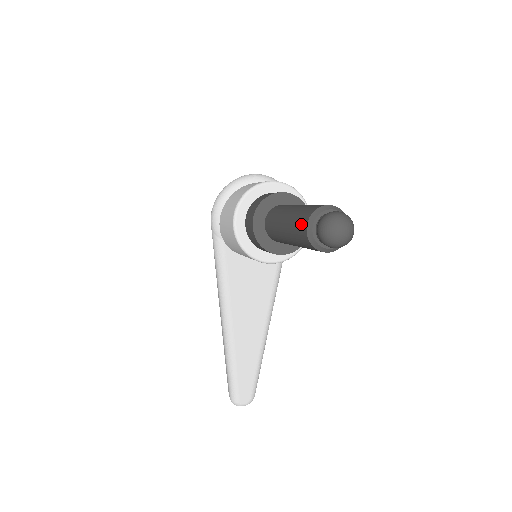
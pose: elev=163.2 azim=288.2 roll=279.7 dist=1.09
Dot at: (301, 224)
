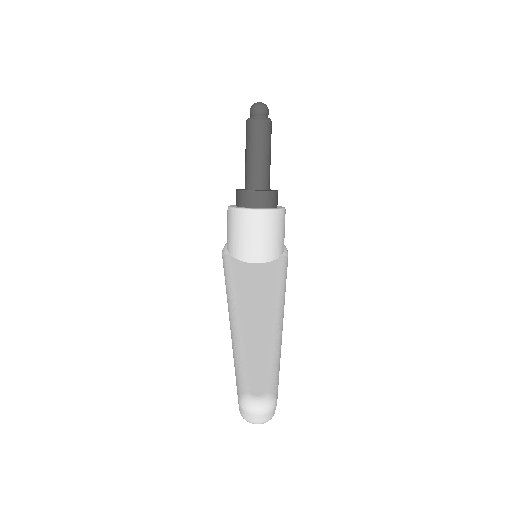
Dot at: (246, 128)
